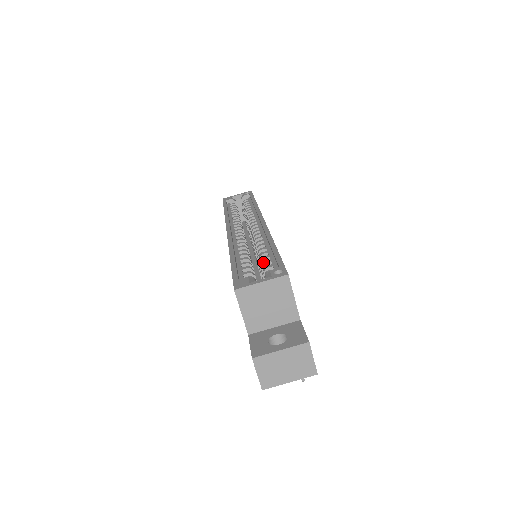
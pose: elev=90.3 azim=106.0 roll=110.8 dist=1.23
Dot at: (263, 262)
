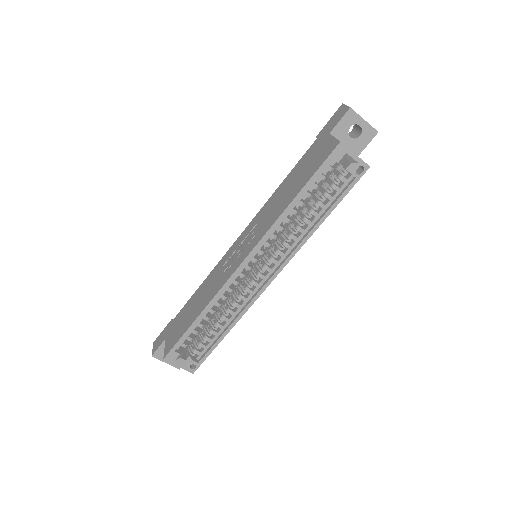
Dot at: (207, 337)
